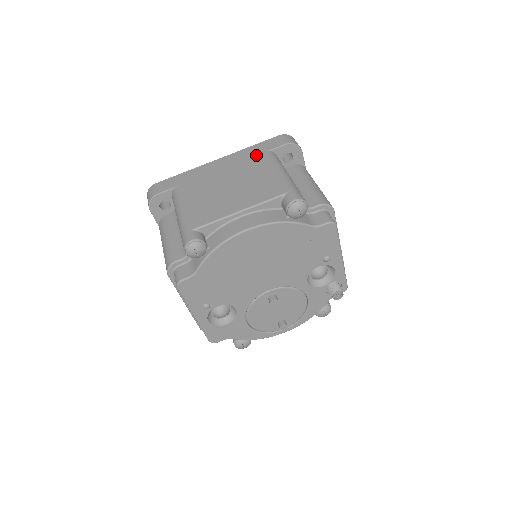
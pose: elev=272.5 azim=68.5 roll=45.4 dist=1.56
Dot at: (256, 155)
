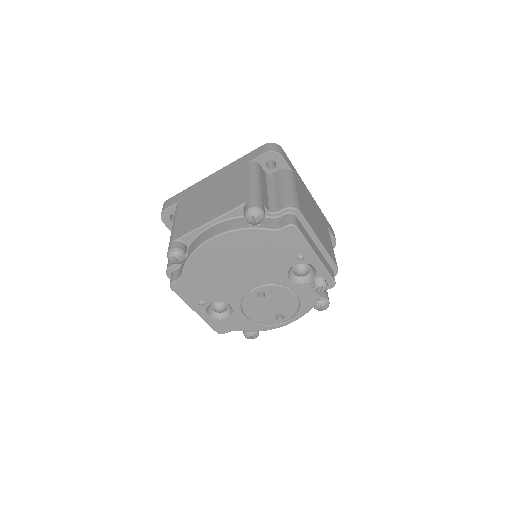
Dot at: (240, 166)
